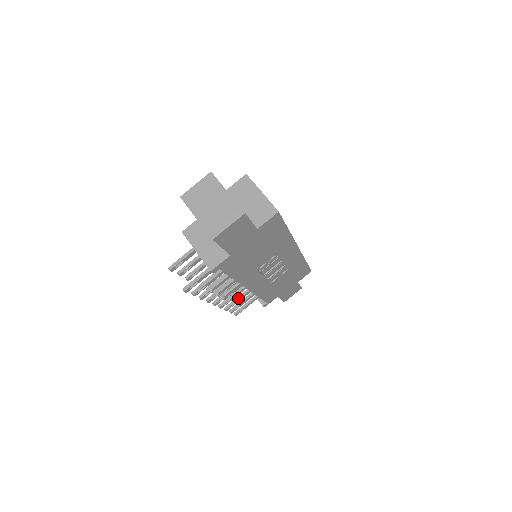
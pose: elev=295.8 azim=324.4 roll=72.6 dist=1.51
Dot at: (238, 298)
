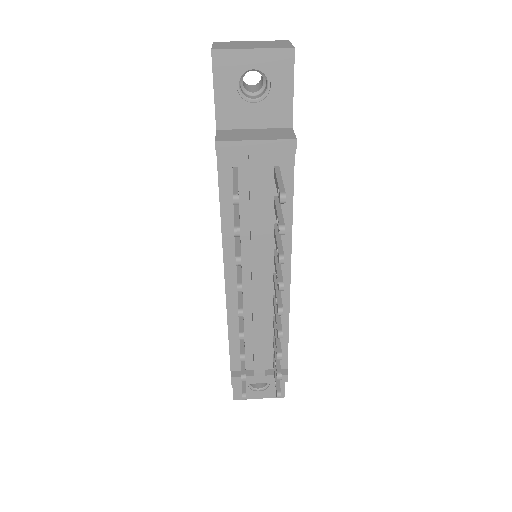
Dot at: occluded
